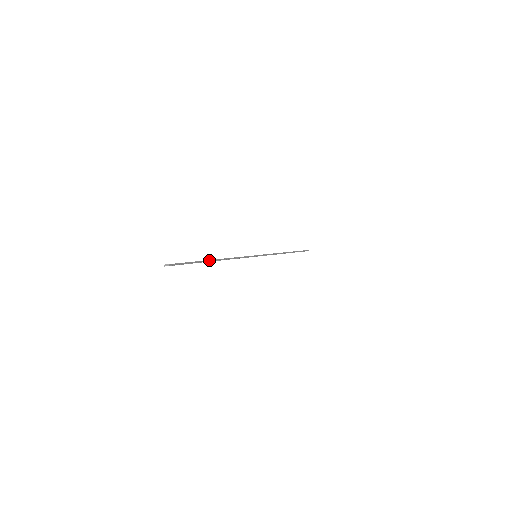
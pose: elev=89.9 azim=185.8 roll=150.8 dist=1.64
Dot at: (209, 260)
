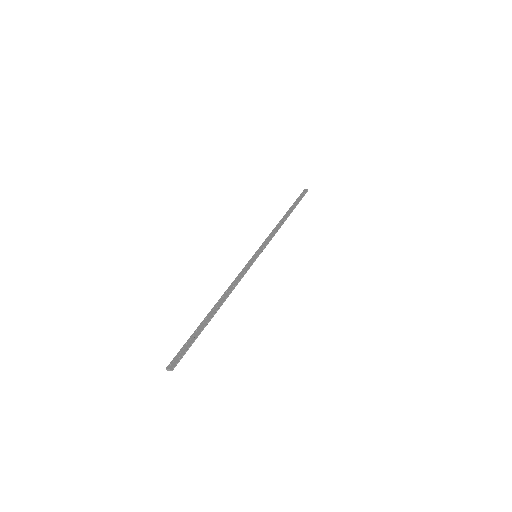
Dot at: (211, 318)
